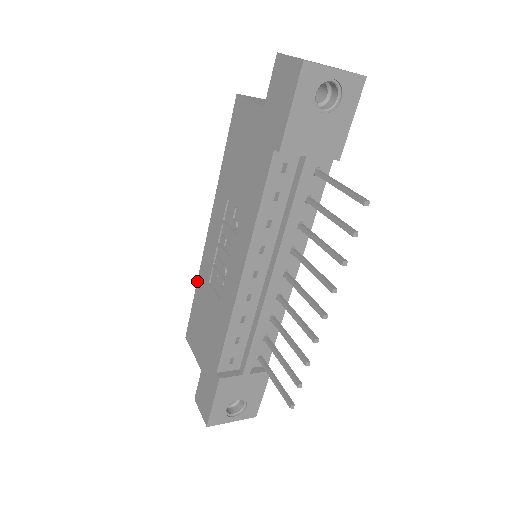
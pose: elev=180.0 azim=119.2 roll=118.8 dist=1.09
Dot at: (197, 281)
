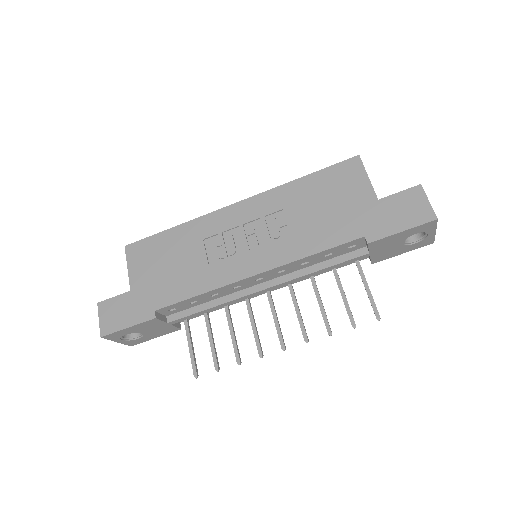
Dot at: (186, 222)
